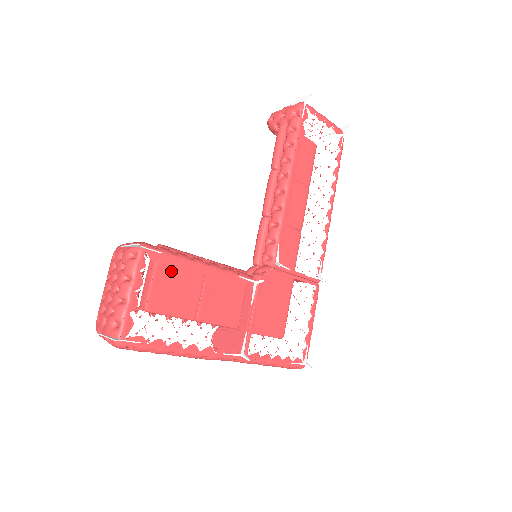
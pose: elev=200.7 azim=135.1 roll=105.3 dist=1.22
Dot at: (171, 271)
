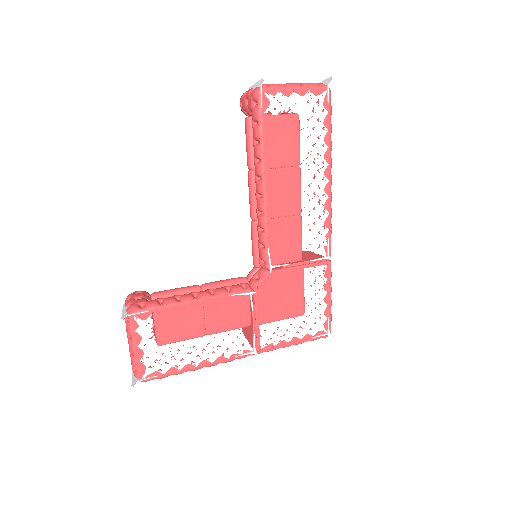
Dot at: (169, 311)
